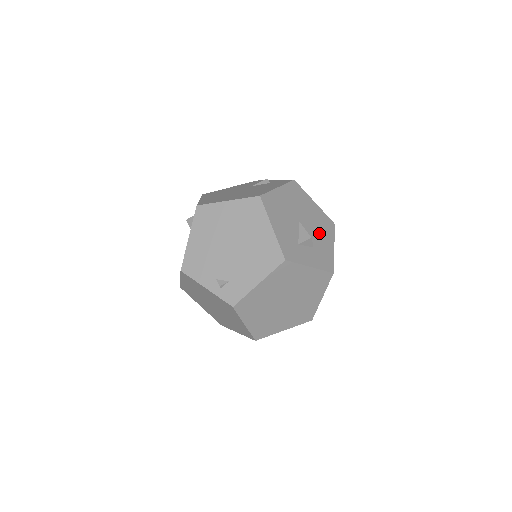
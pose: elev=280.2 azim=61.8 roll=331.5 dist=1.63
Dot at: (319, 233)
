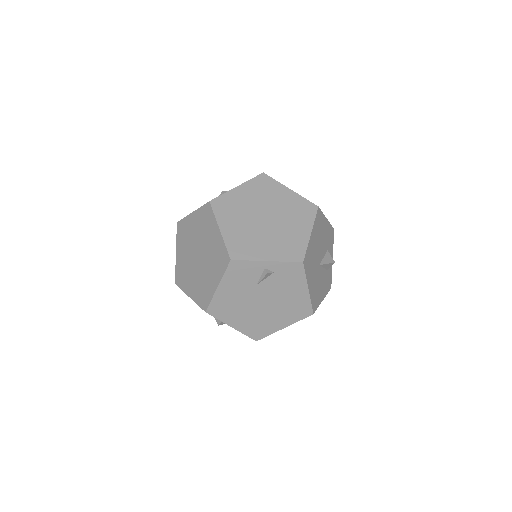
Dot at: (323, 238)
